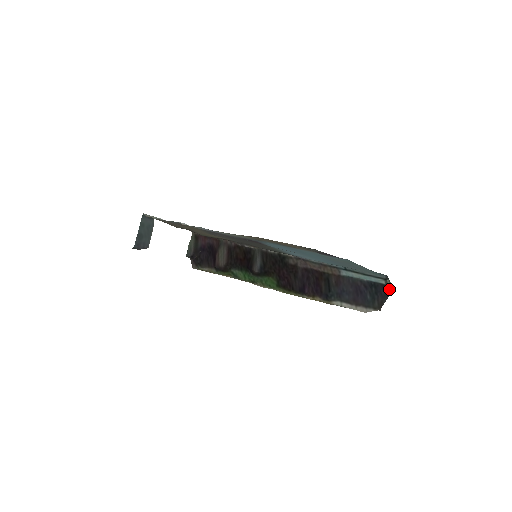
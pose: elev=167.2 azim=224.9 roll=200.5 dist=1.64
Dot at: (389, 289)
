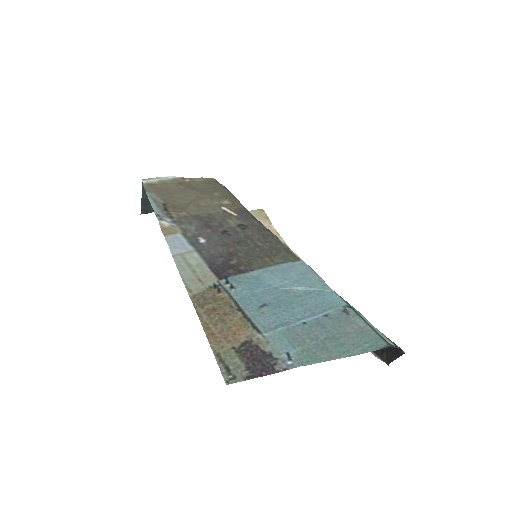
Dot at: (401, 350)
